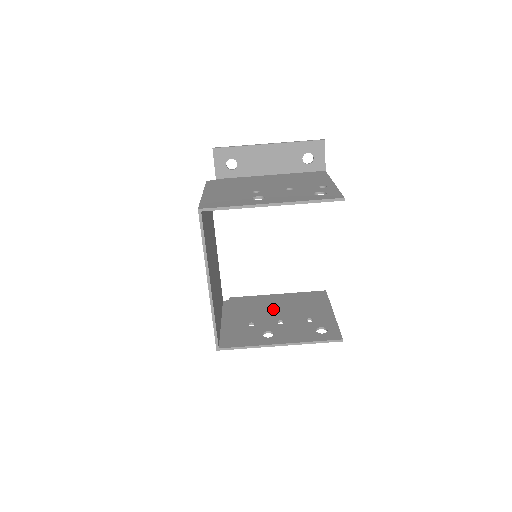
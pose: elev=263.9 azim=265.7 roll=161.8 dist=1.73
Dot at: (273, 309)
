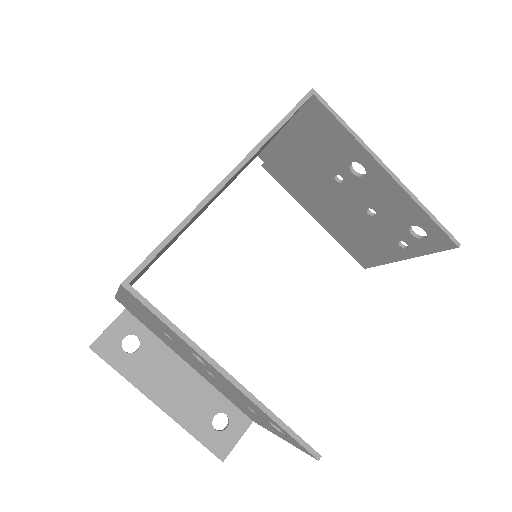
Dot at: occluded
